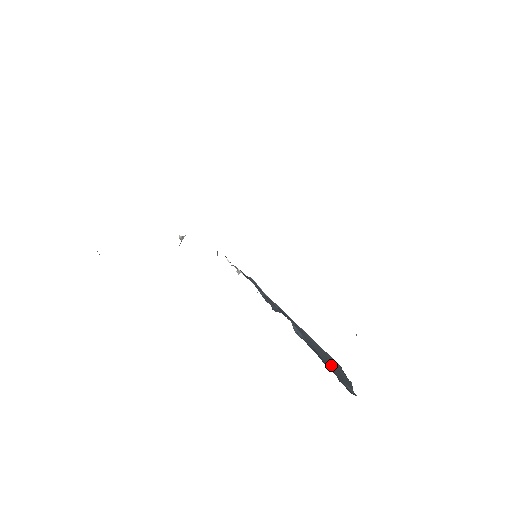
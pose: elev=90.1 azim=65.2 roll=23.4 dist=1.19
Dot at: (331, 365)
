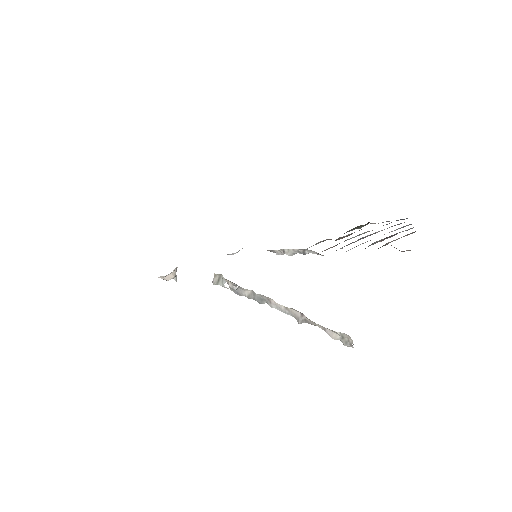
Dot at: occluded
